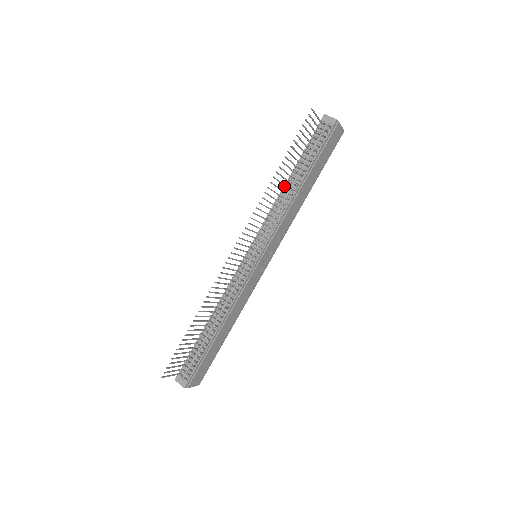
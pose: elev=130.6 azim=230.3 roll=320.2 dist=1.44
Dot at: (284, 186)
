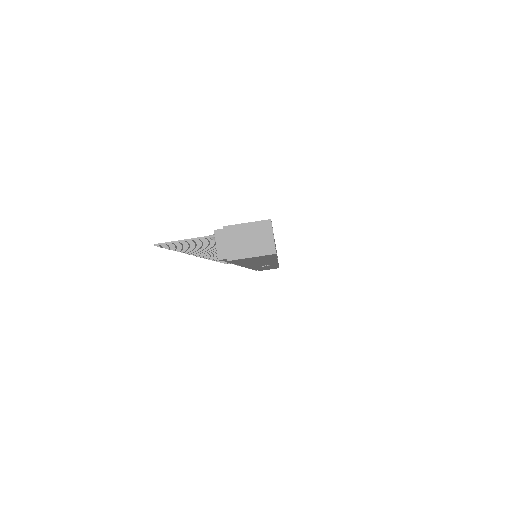
Dot at: occluded
